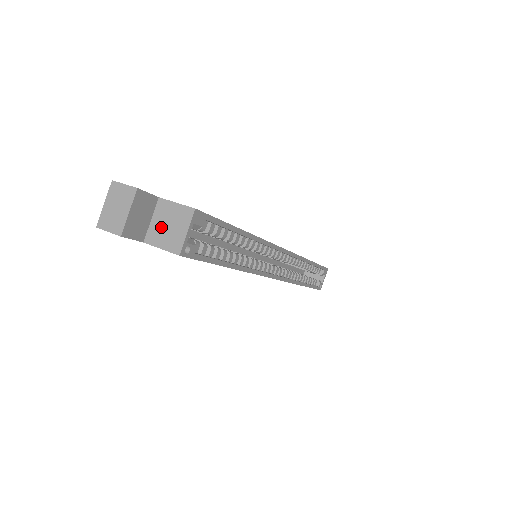
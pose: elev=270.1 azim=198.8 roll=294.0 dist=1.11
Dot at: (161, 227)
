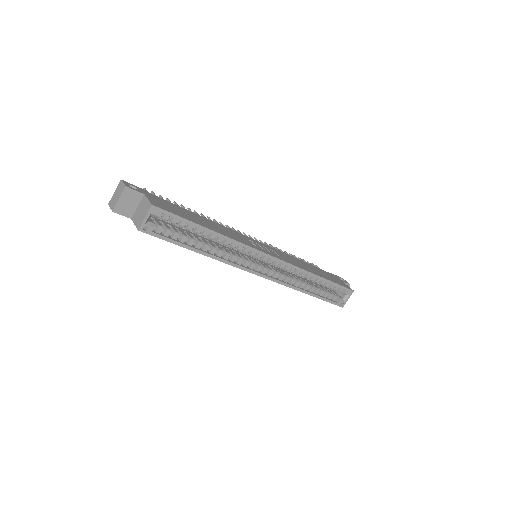
Dot at: (139, 212)
